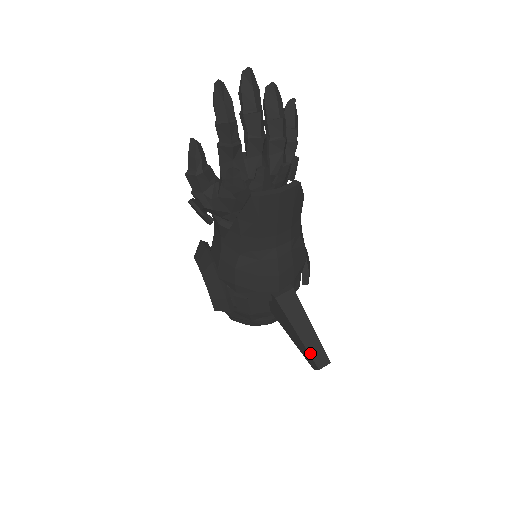
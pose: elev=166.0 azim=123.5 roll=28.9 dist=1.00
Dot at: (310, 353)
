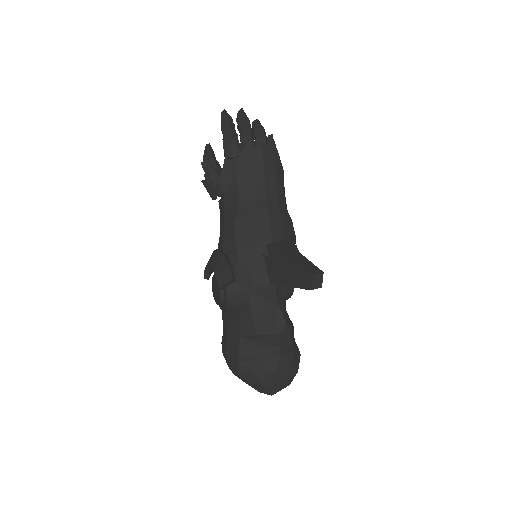
Dot at: (303, 267)
